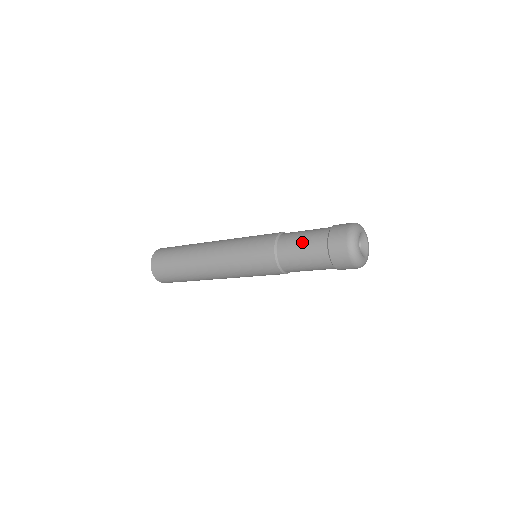
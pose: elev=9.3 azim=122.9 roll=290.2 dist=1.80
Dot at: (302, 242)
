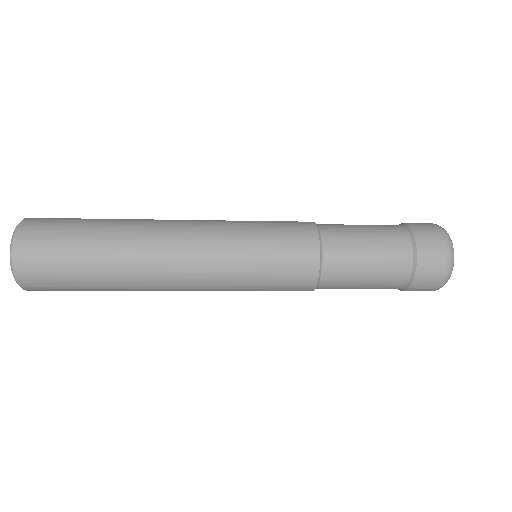
Dot at: (369, 270)
